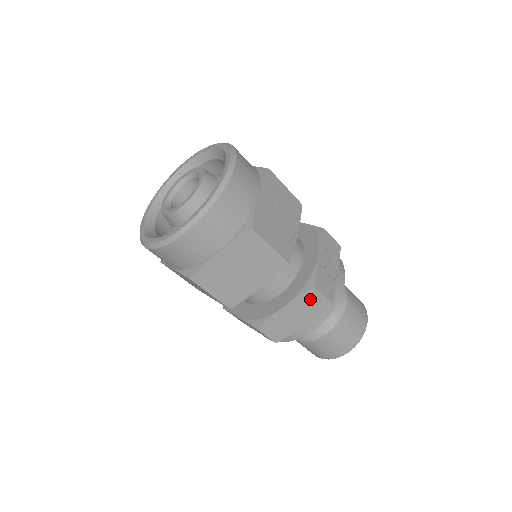
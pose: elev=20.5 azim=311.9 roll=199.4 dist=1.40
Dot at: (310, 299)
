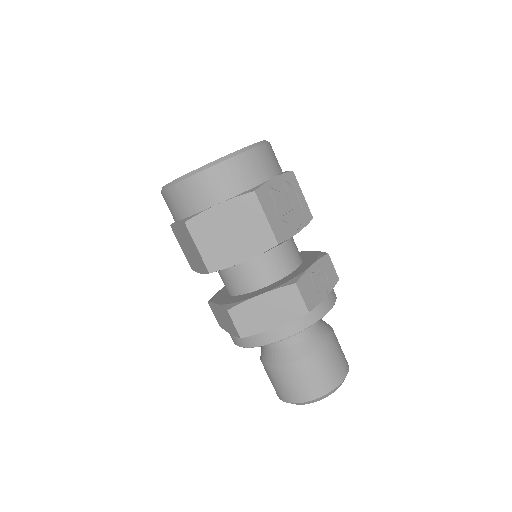
Dot at: (288, 297)
